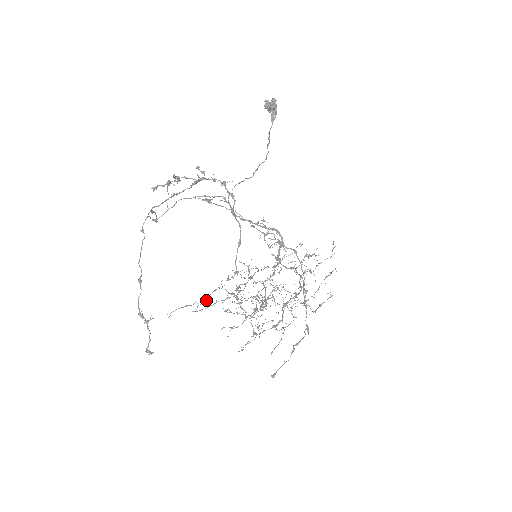
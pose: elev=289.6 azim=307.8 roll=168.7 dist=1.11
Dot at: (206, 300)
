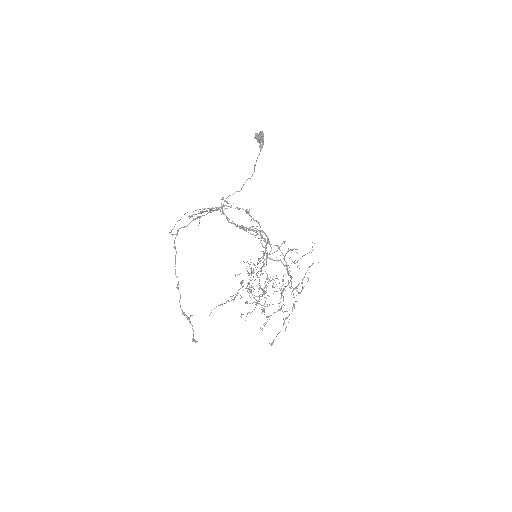
Dot at: (234, 297)
